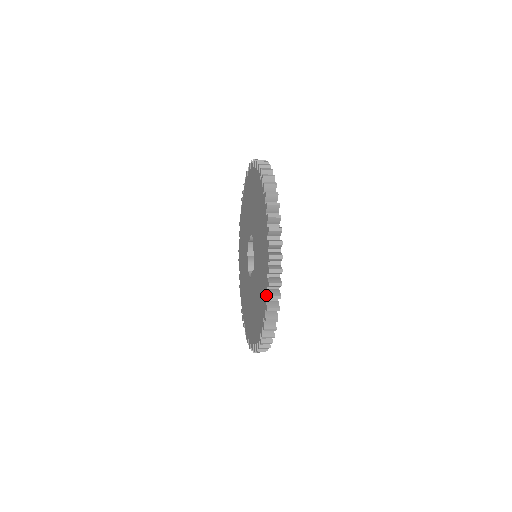
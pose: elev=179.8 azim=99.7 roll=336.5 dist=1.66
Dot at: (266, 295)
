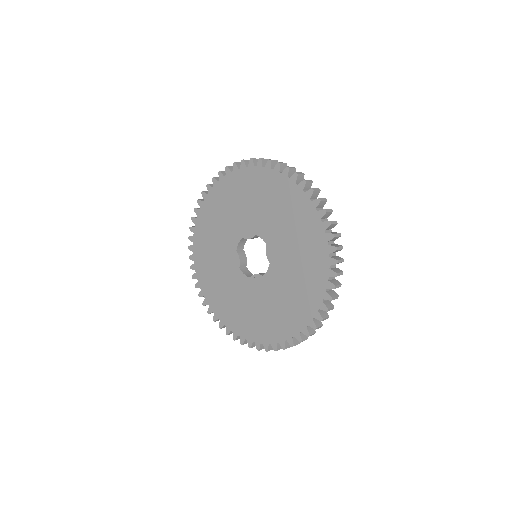
Dot at: (317, 316)
